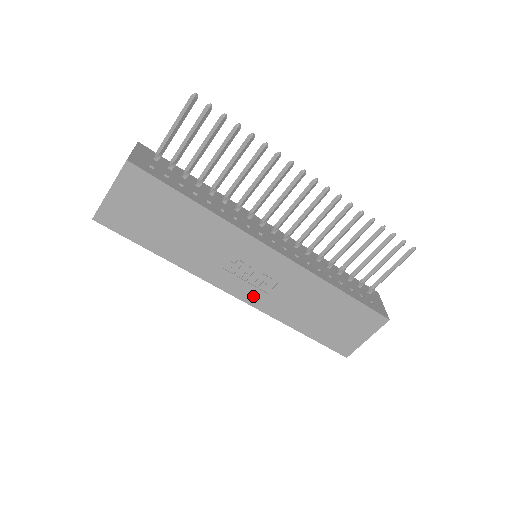
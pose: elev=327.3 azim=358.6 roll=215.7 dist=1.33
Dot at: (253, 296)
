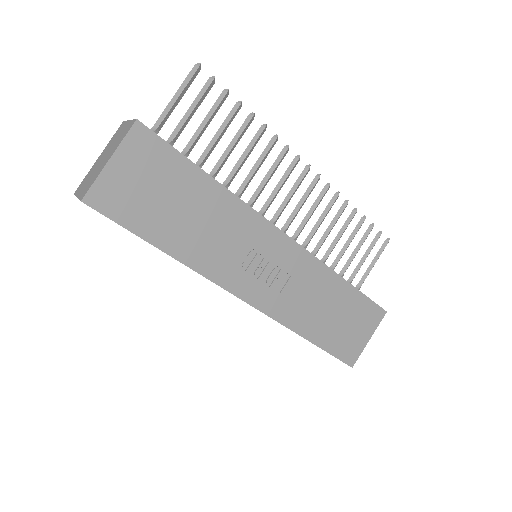
Dot at: (264, 299)
